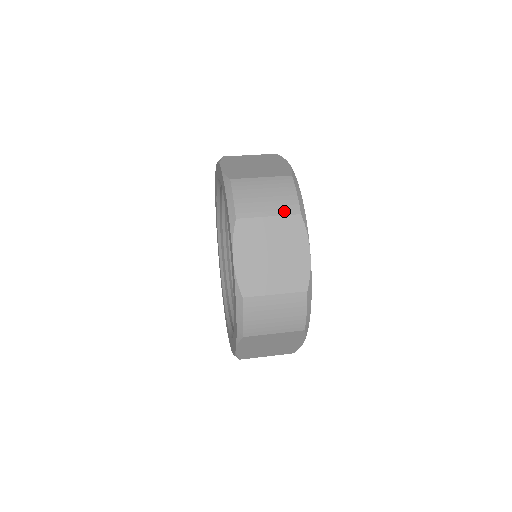
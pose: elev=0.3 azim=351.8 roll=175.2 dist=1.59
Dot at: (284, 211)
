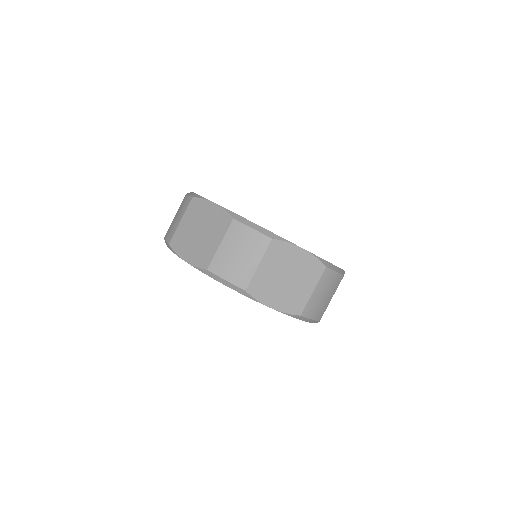
Dot at: (262, 250)
